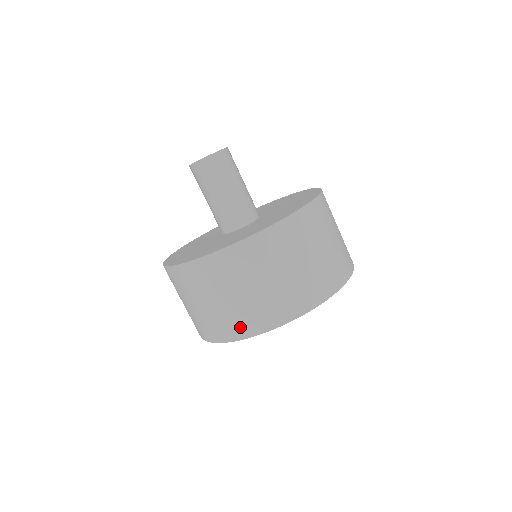
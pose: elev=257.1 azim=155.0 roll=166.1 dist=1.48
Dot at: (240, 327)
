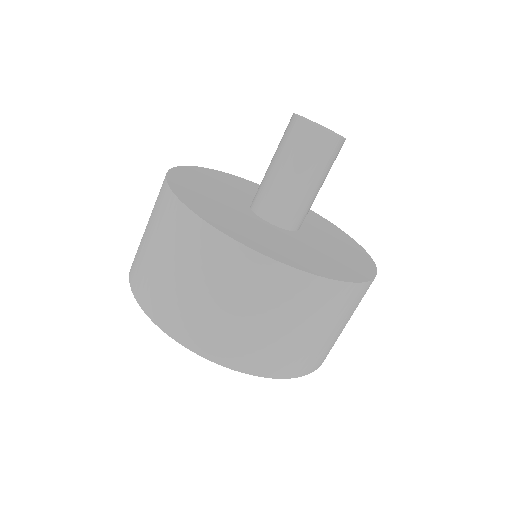
Dot at: (139, 281)
